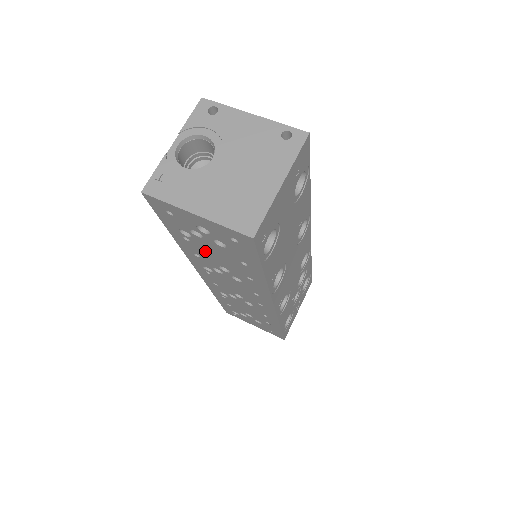
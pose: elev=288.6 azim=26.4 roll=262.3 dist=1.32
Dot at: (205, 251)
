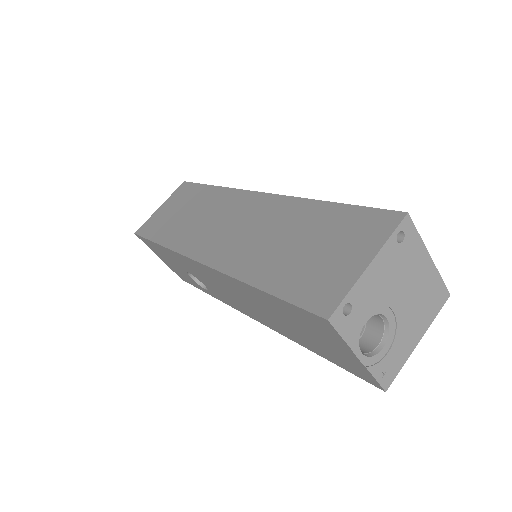
Dot at: occluded
